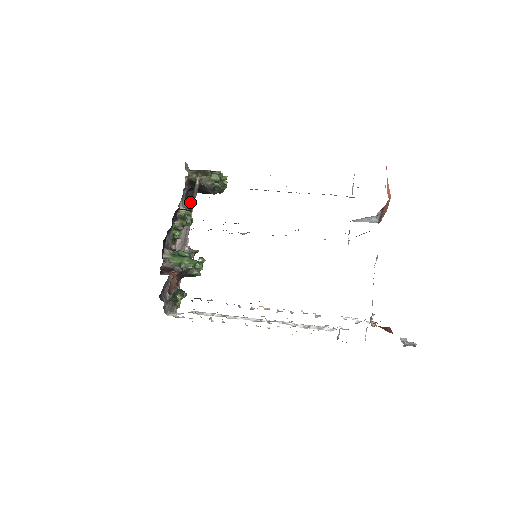
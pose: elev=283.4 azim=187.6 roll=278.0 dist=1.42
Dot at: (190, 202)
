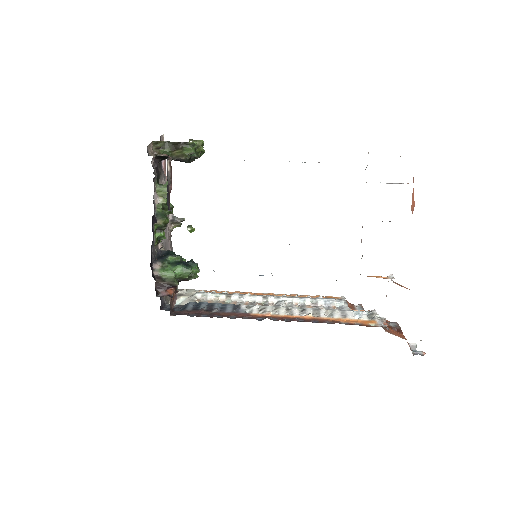
Dot at: (167, 202)
